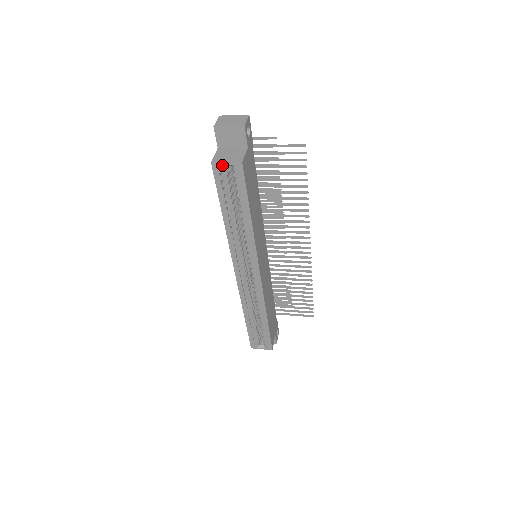
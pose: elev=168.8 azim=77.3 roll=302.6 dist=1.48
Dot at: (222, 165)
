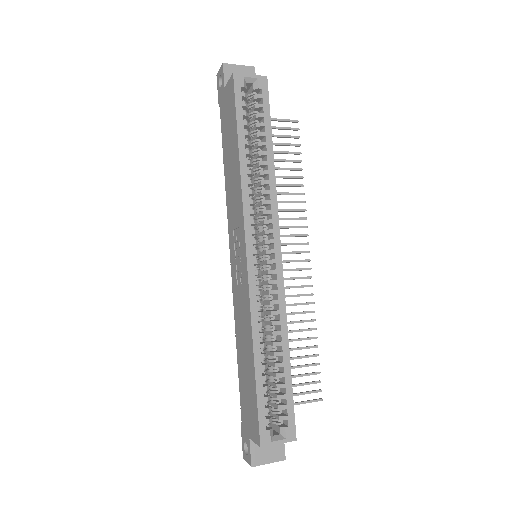
Dot at: (244, 79)
